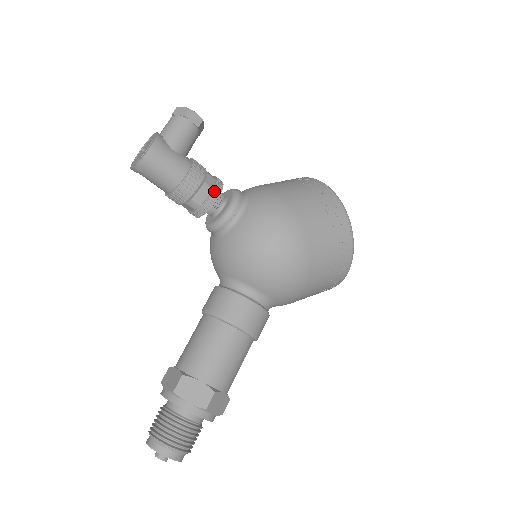
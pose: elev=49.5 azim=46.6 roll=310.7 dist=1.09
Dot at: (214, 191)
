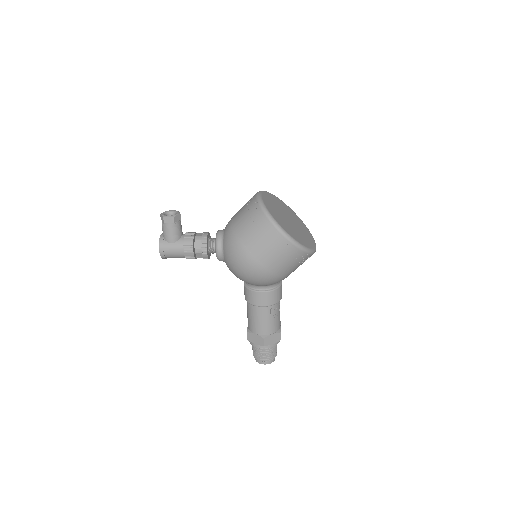
Dot at: (202, 250)
